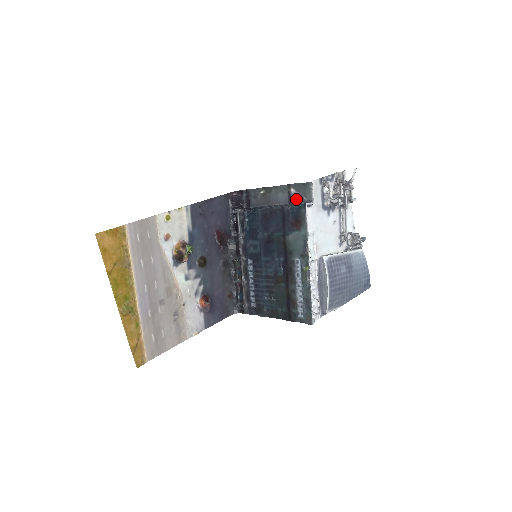
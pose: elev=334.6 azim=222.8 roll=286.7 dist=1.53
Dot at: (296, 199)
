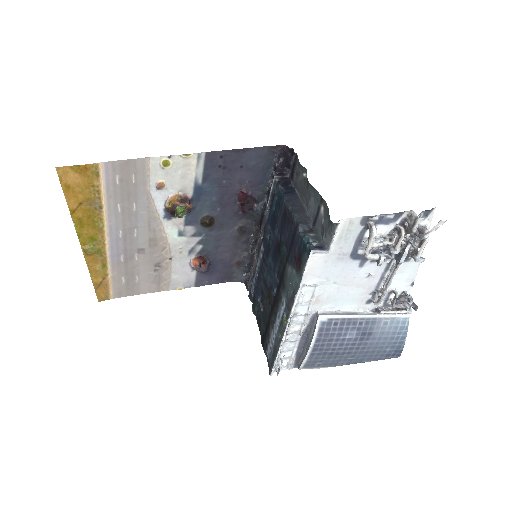
Dot at: (320, 225)
